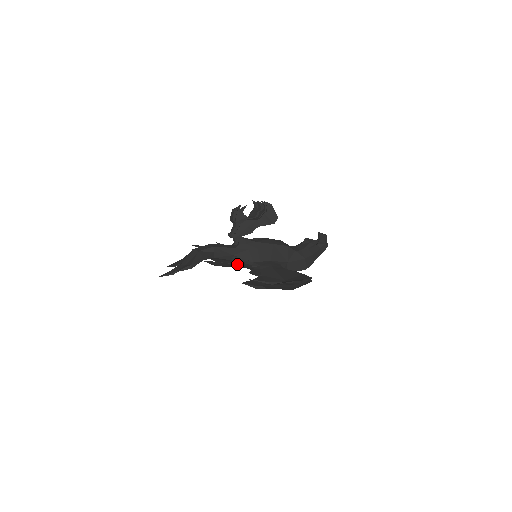
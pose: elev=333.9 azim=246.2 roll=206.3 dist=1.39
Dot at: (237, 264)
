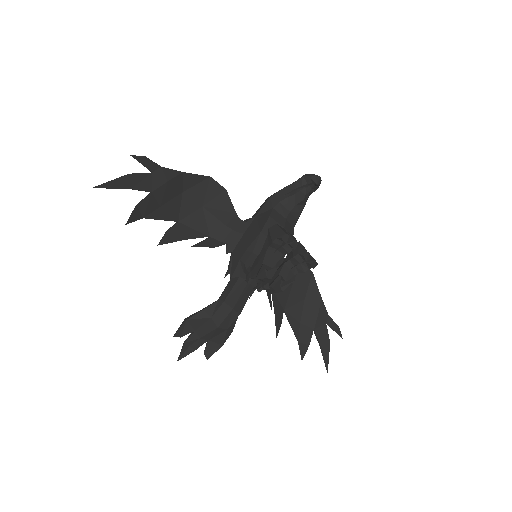
Dot at: occluded
